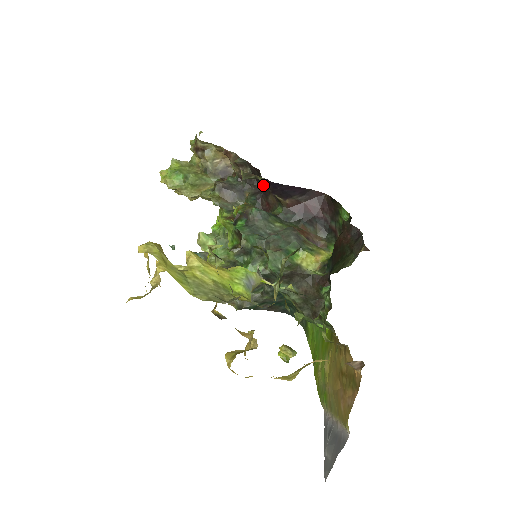
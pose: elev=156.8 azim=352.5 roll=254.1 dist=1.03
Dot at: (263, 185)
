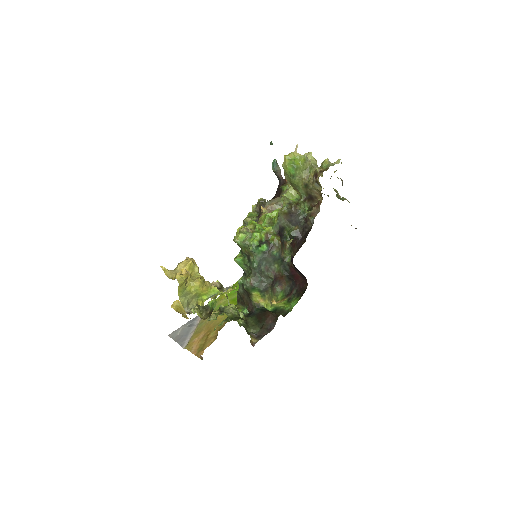
Dot at: (304, 239)
